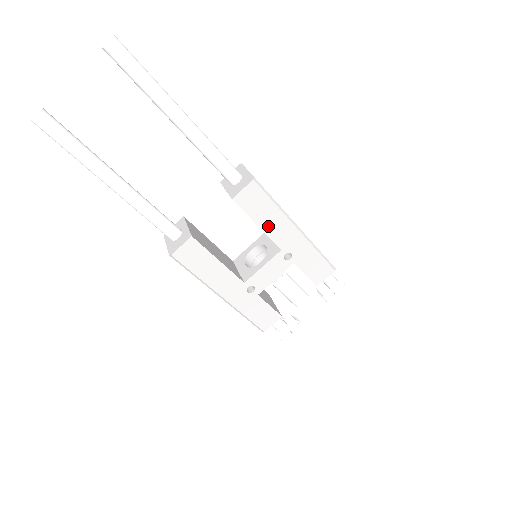
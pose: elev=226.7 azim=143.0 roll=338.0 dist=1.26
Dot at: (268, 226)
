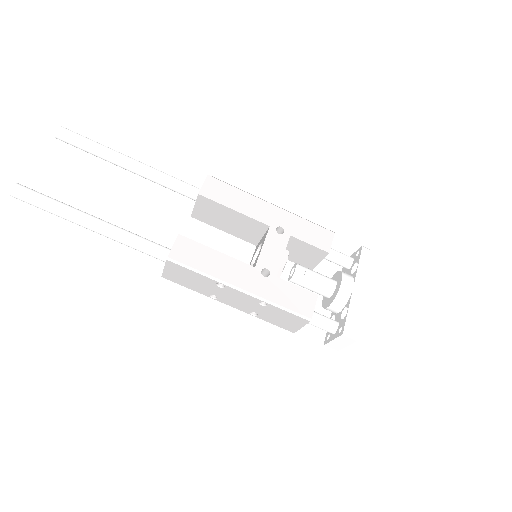
Dot at: (244, 208)
